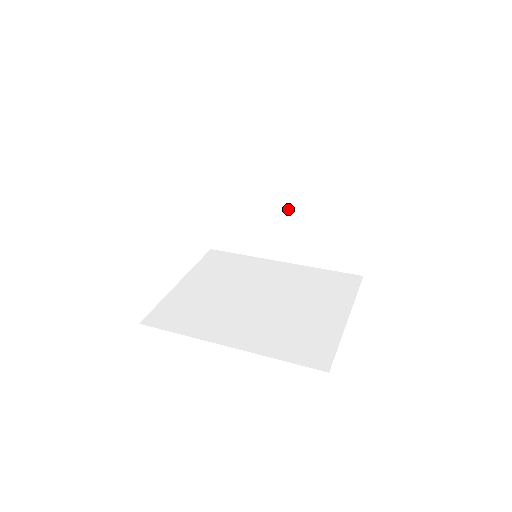
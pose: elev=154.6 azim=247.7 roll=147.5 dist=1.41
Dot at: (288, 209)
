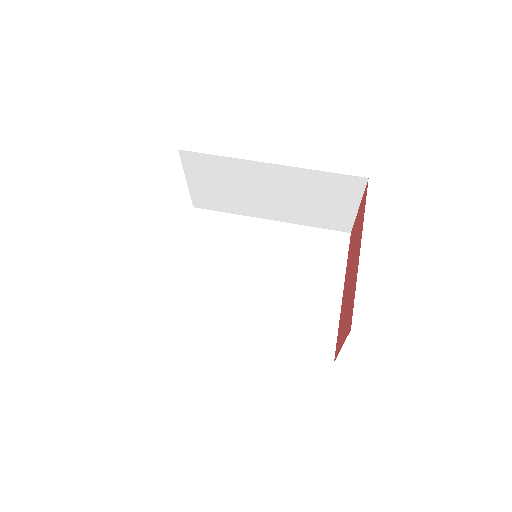
Dot at: (278, 186)
